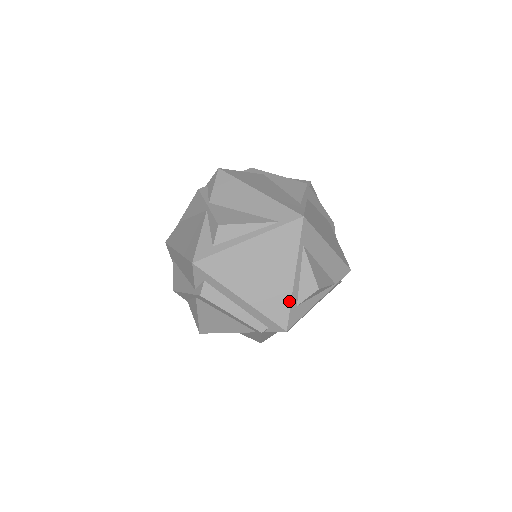
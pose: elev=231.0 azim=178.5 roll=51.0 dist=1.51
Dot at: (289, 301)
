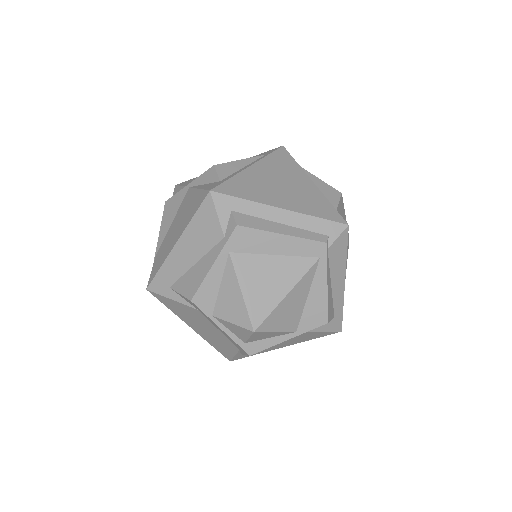
Dot at: (327, 201)
